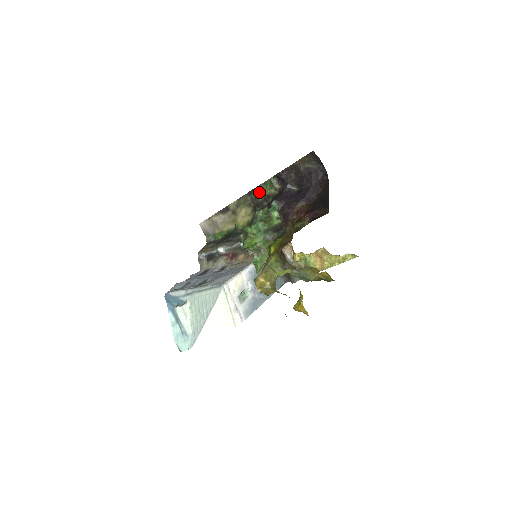
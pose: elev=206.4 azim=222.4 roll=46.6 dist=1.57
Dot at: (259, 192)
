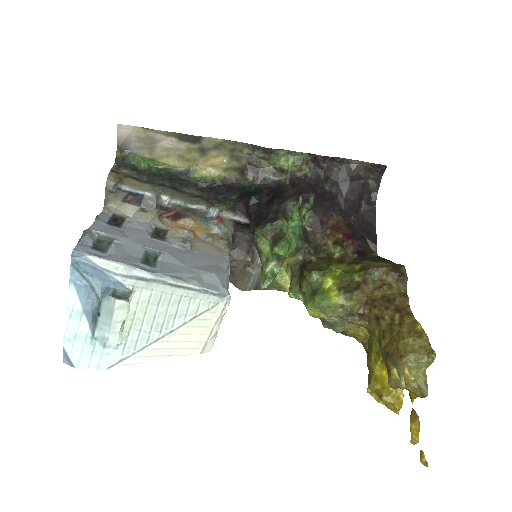
Dot at: (273, 157)
